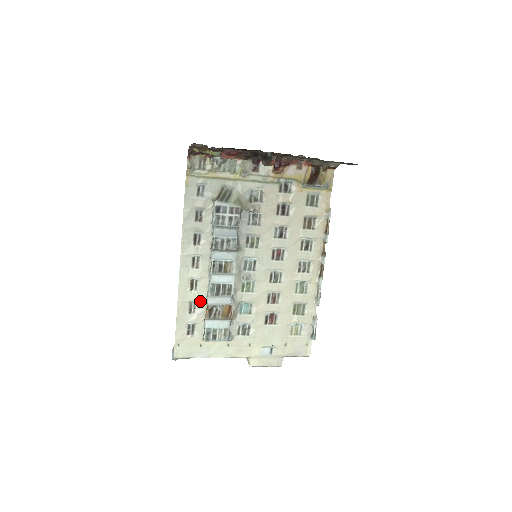
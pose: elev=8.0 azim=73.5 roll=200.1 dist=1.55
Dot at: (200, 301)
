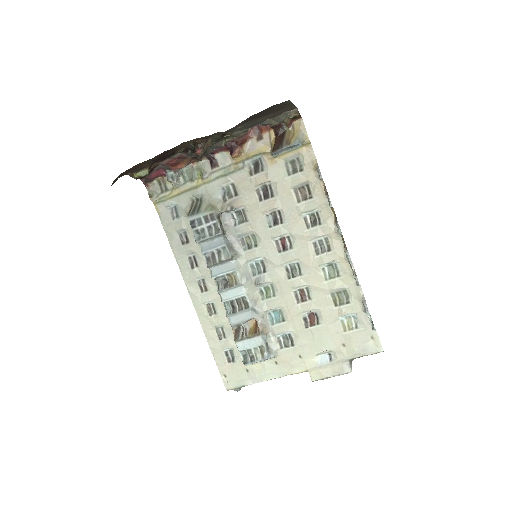
Dot at: (225, 324)
